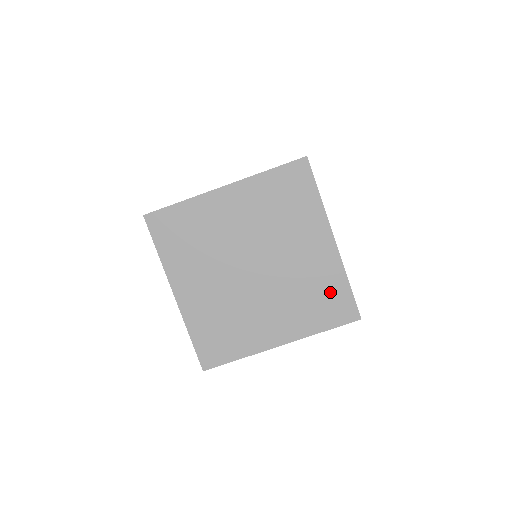
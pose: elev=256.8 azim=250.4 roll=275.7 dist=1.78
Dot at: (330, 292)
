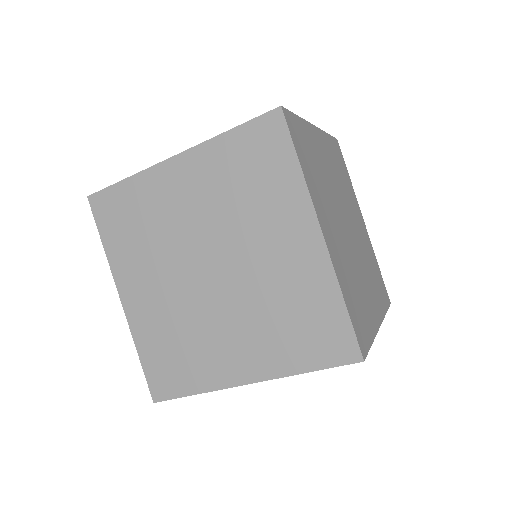
Dot at: (315, 314)
